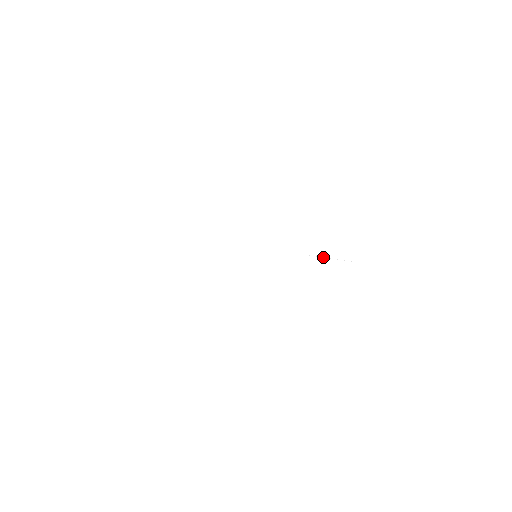
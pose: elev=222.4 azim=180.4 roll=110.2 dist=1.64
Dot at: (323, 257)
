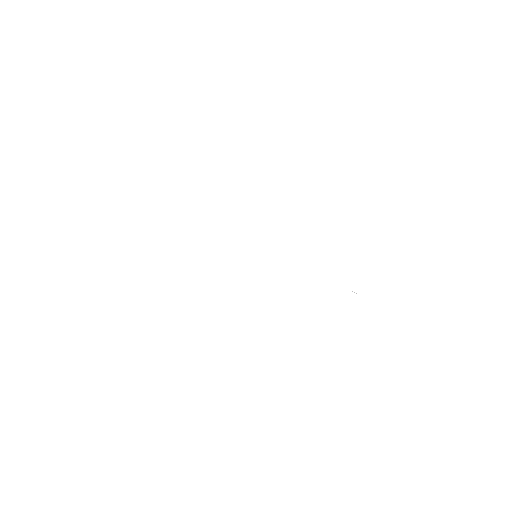
Dot at: occluded
